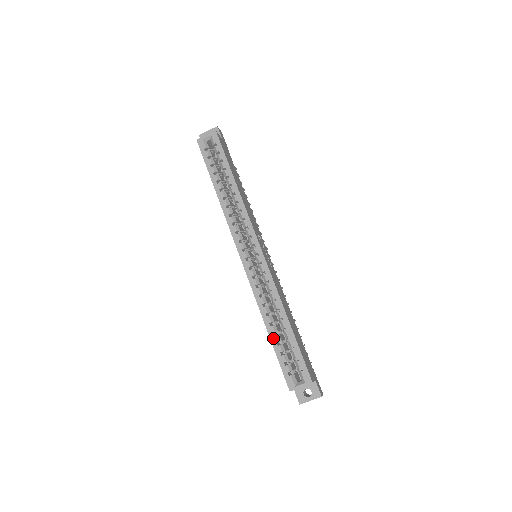
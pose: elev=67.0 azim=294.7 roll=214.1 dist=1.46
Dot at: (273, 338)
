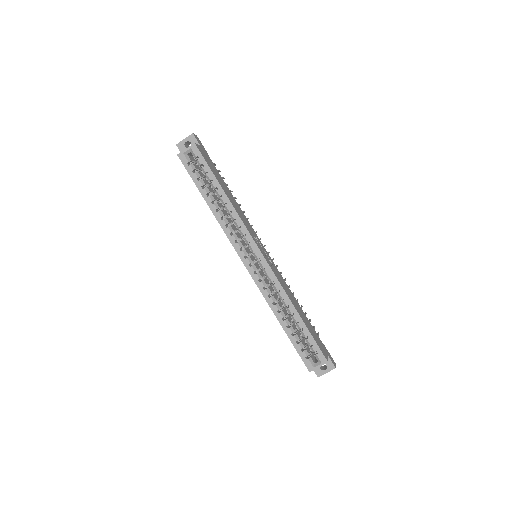
Dot at: (287, 331)
